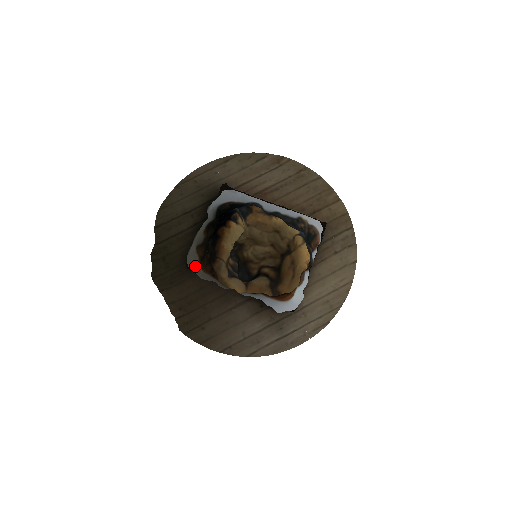
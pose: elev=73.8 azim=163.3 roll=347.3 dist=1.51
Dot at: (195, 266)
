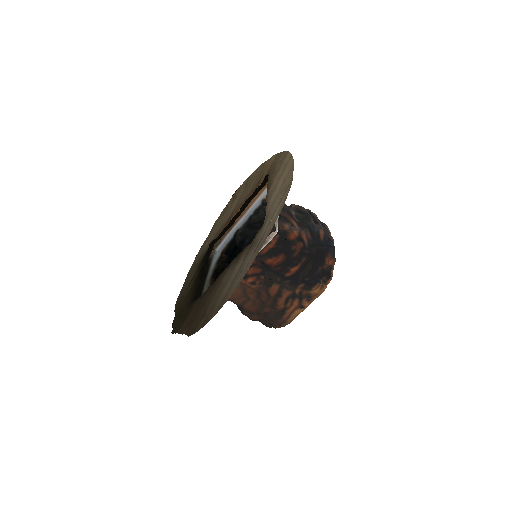
Dot at: occluded
